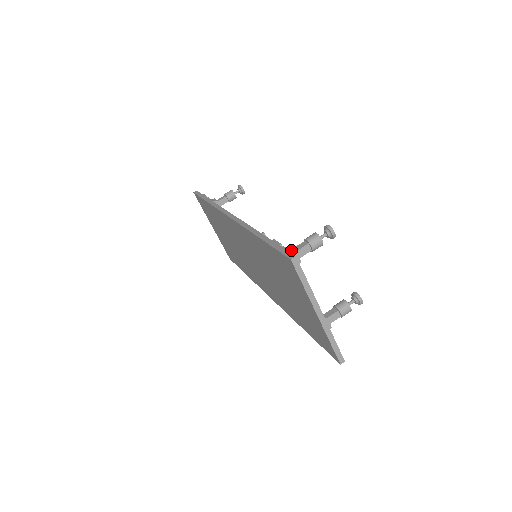
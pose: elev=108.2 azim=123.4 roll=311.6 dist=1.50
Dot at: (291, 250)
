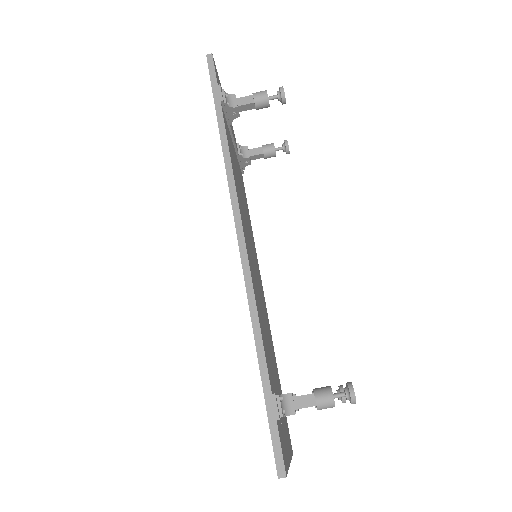
Dot at: (290, 410)
